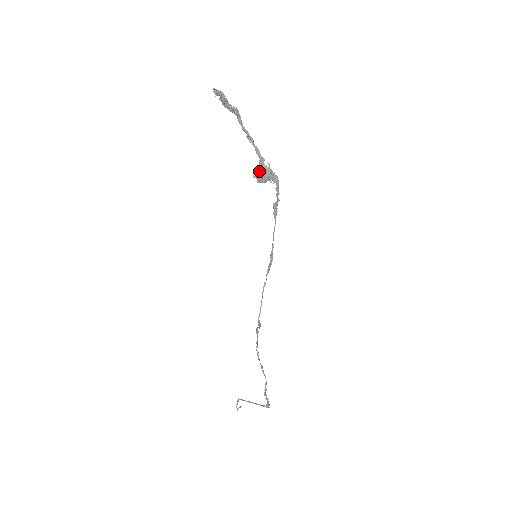
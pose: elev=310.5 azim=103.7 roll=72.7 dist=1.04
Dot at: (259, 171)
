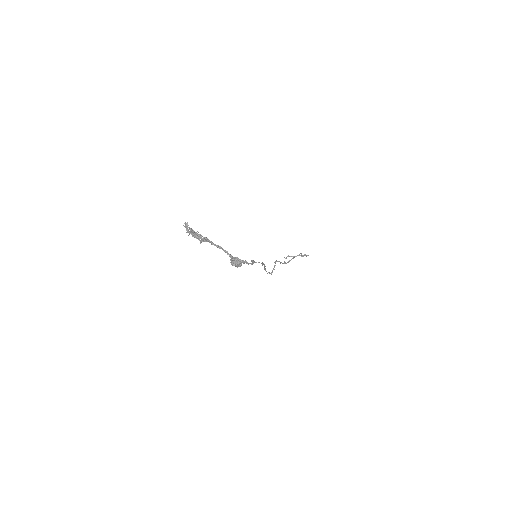
Dot at: (231, 263)
